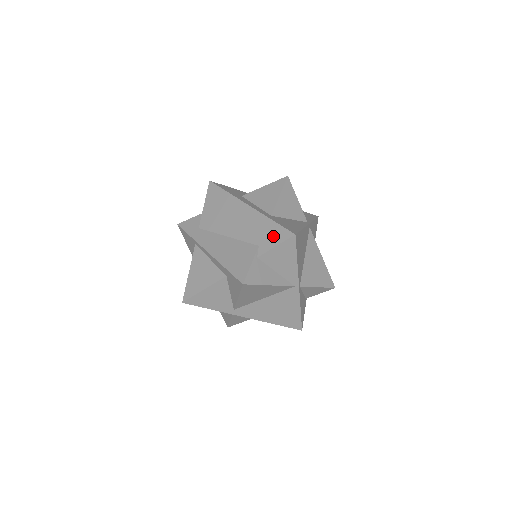
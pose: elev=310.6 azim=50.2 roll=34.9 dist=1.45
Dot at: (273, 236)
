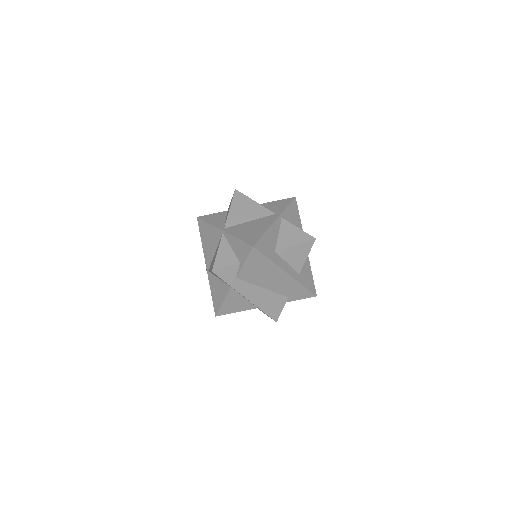
Dot at: (301, 295)
